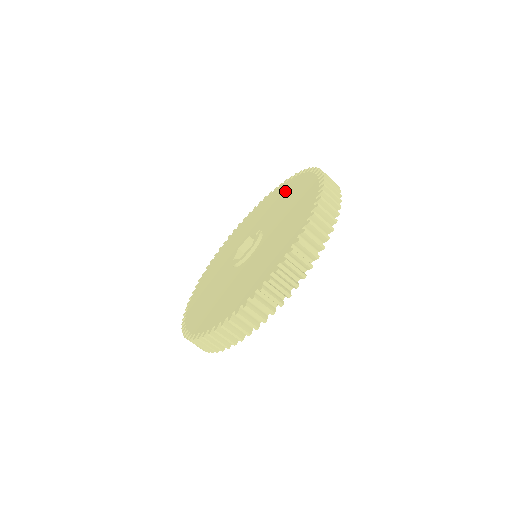
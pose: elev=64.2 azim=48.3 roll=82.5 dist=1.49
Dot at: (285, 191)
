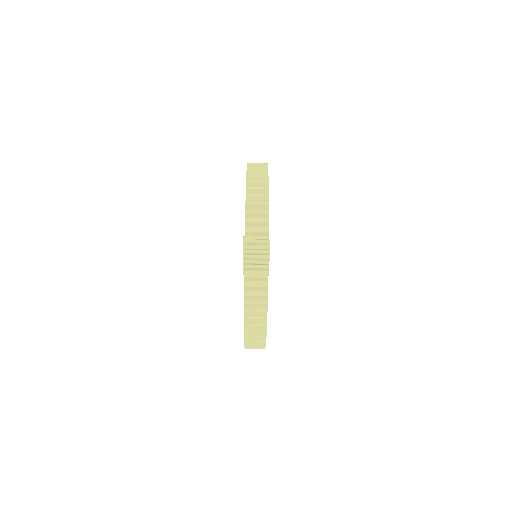
Dot at: occluded
